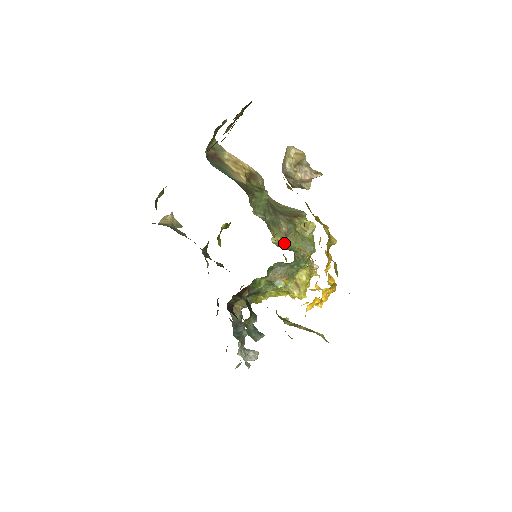
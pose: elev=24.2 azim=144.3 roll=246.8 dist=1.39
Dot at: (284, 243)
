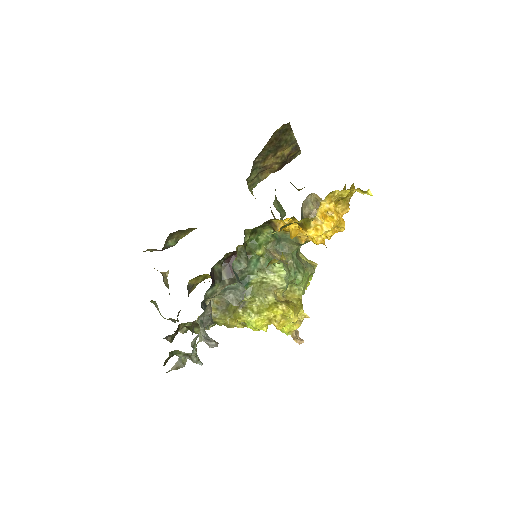
Dot at: occluded
